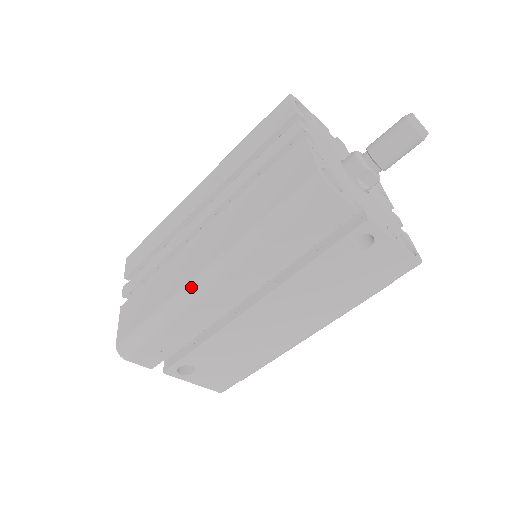
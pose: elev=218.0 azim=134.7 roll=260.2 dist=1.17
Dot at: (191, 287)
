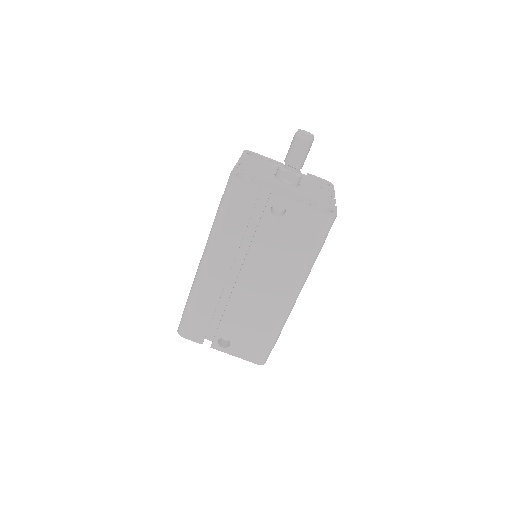
Dot at: (198, 271)
